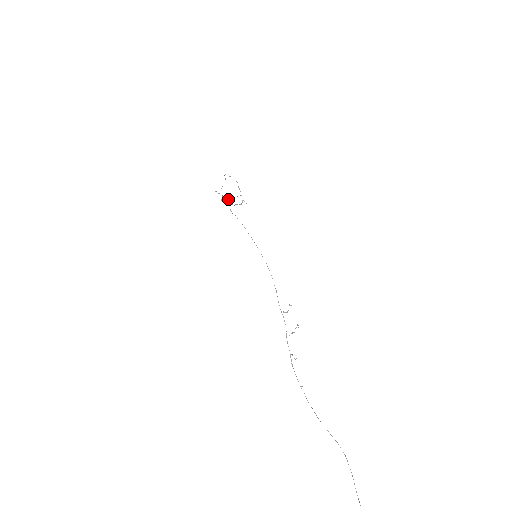
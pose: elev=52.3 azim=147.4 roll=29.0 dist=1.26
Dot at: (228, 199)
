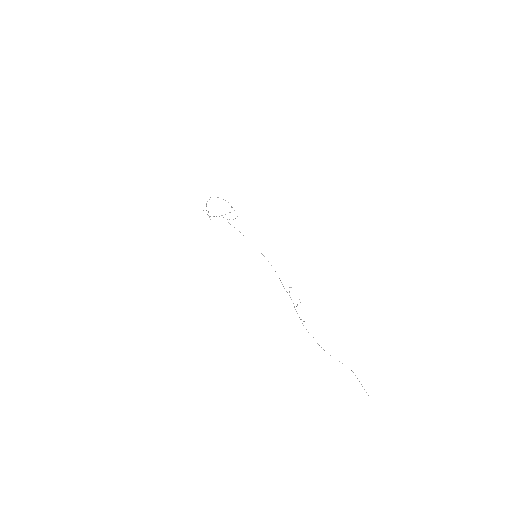
Dot at: occluded
